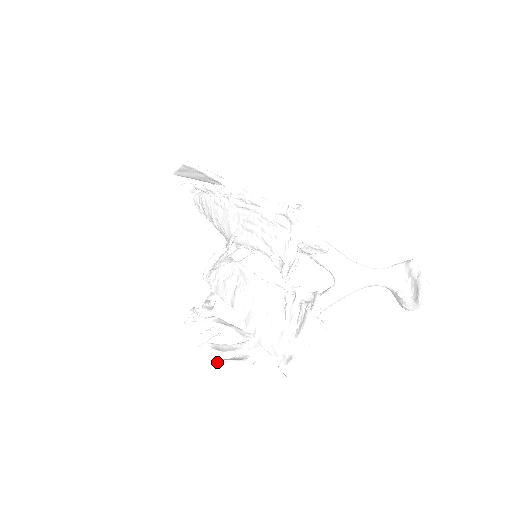
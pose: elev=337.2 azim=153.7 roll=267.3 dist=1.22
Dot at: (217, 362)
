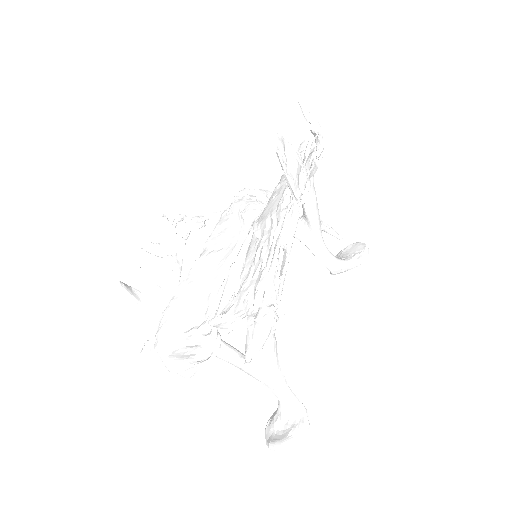
Dot at: (121, 285)
